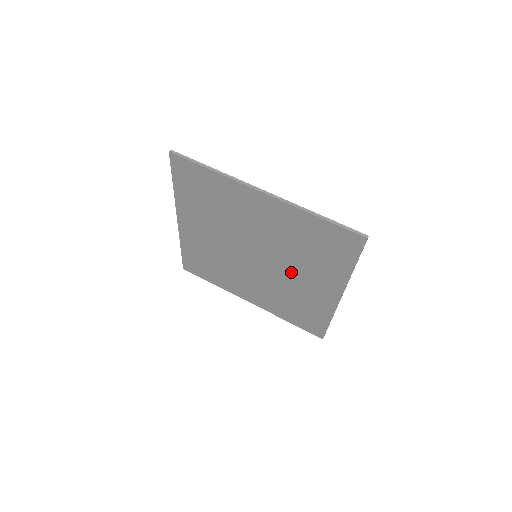
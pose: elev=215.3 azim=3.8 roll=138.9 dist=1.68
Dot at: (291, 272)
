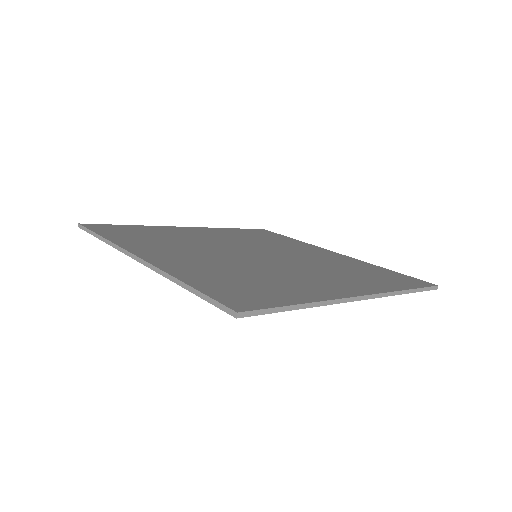
Dot at: occluded
